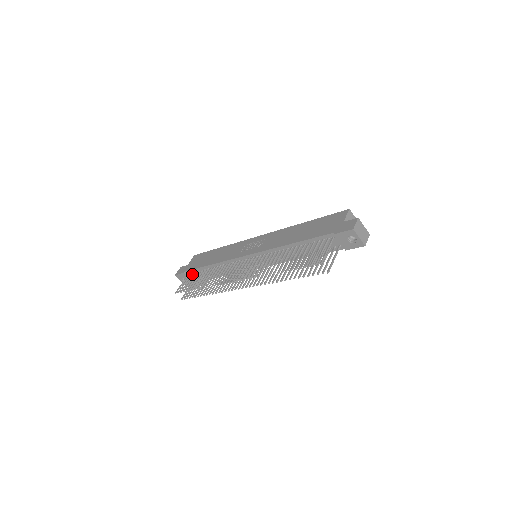
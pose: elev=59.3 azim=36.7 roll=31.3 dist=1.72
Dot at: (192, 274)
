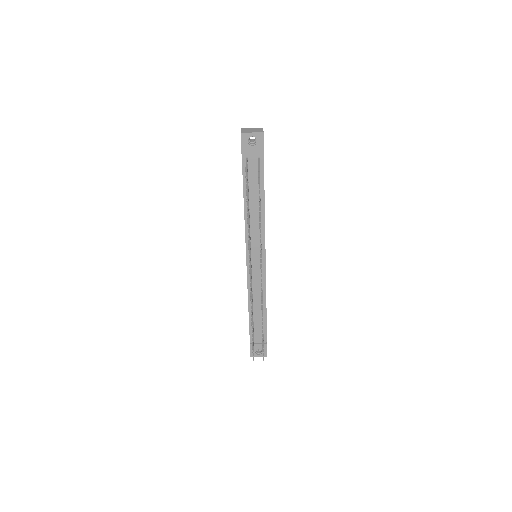
Dot at: occluded
